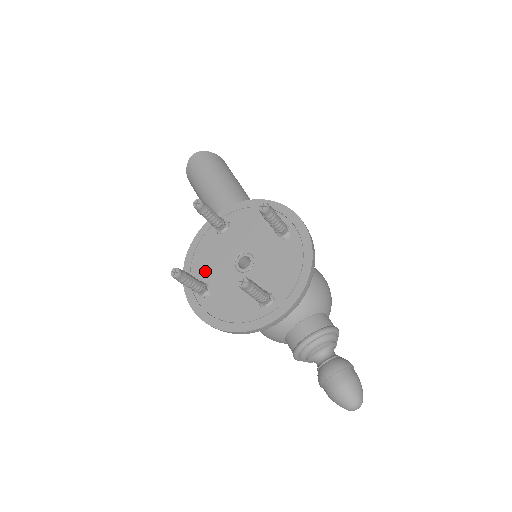
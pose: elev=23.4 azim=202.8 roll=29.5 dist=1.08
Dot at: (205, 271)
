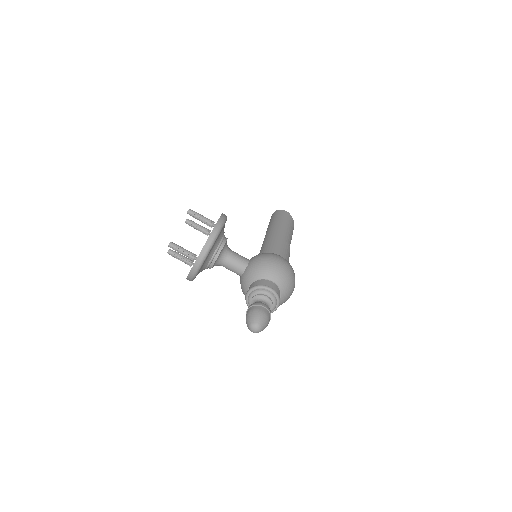
Dot at: occluded
